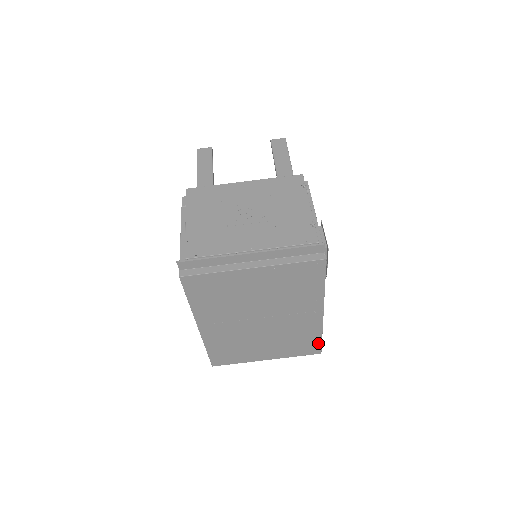
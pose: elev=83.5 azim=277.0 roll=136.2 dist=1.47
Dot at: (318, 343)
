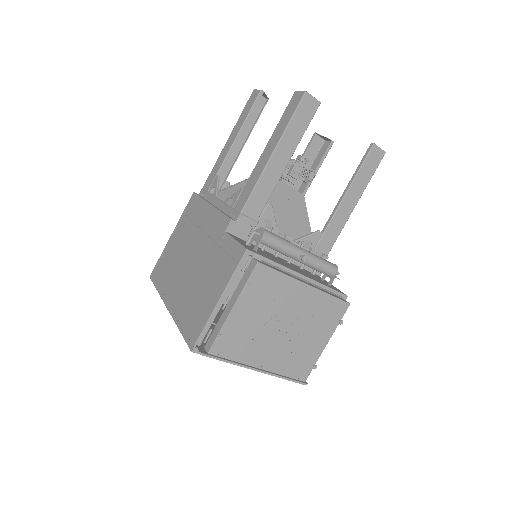
Dot at: occluded
